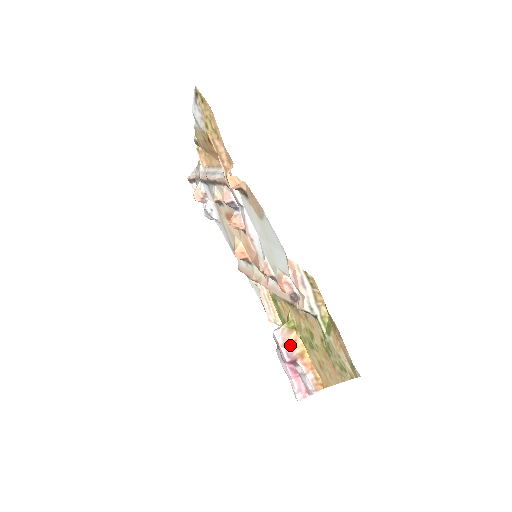
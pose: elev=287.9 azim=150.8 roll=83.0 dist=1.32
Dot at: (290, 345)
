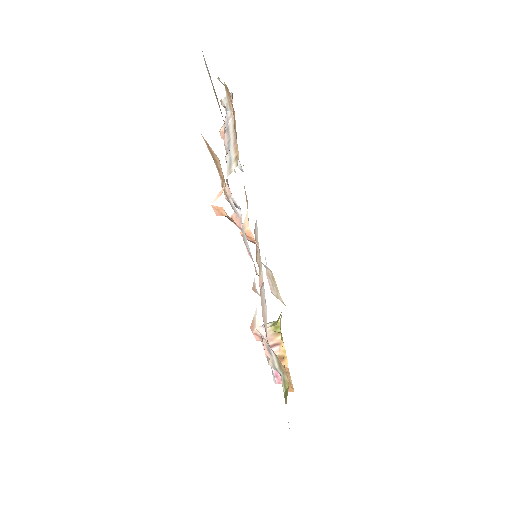
Dot at: (272, 346)
